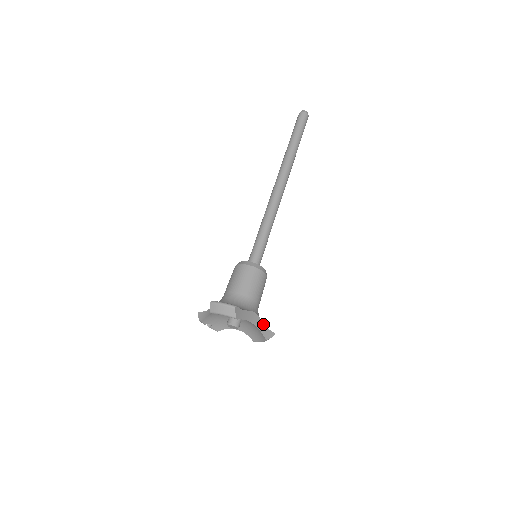
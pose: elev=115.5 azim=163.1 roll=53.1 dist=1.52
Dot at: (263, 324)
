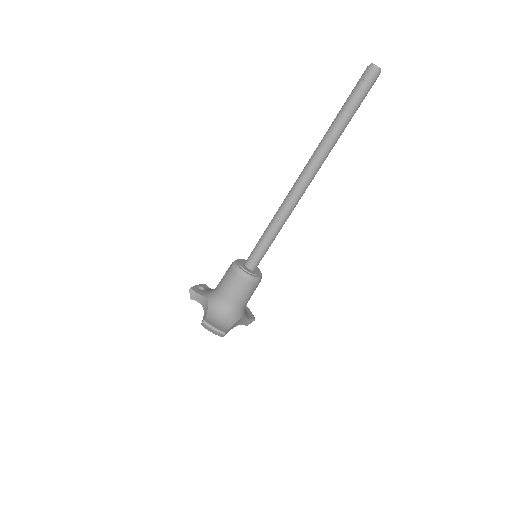
Dot at: (247, 319)
